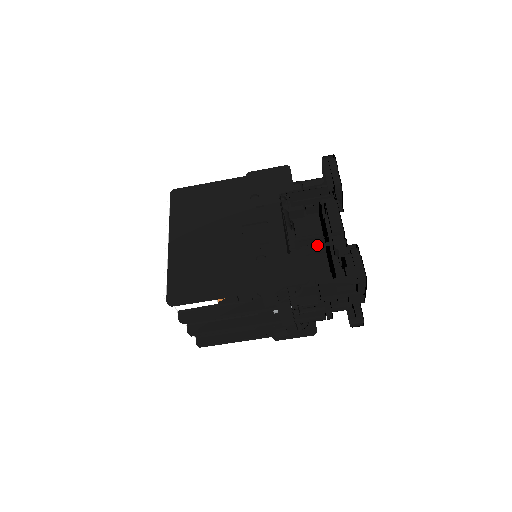
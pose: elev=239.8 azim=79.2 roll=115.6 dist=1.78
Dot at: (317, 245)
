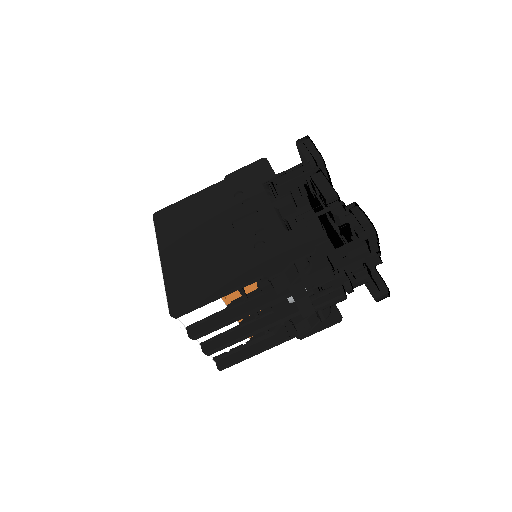
Dot at: (314, 215)
